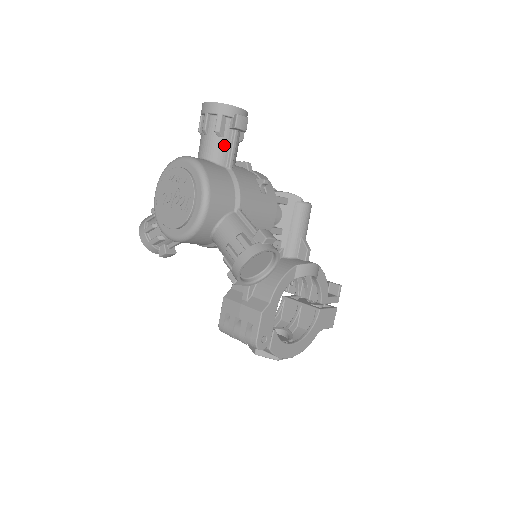
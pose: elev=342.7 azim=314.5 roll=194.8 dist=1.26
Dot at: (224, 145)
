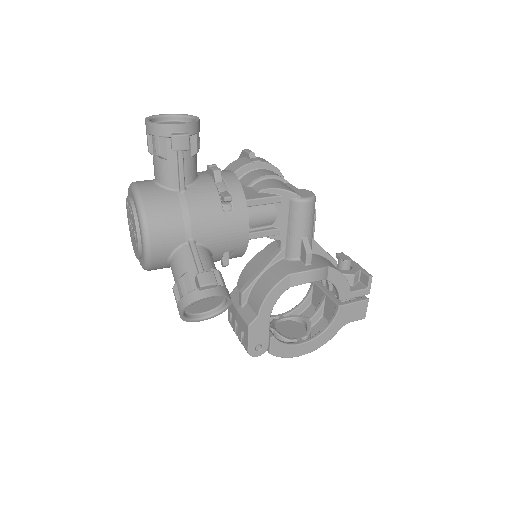
Dot at: (170, 168)
